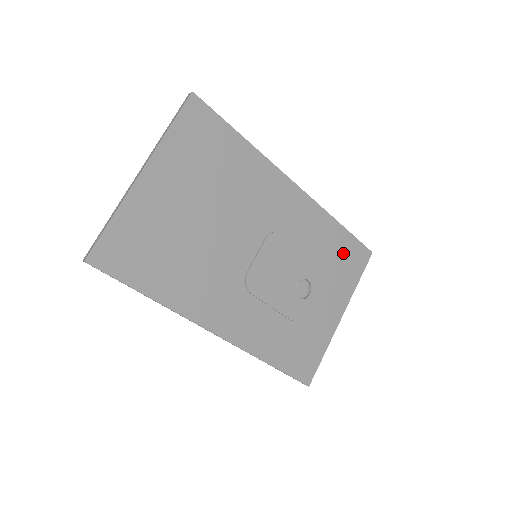
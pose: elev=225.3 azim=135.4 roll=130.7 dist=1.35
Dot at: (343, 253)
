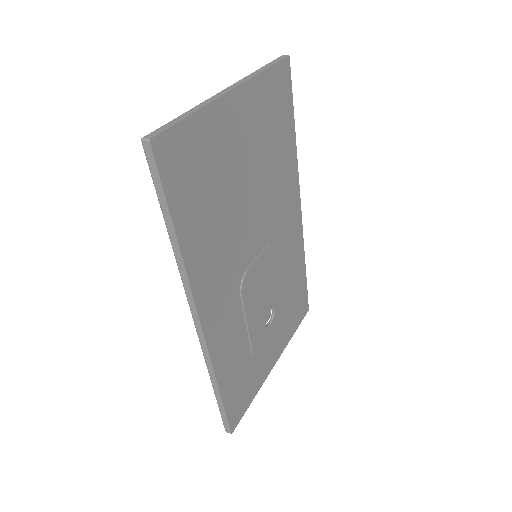
Dot at: (297, 297)
